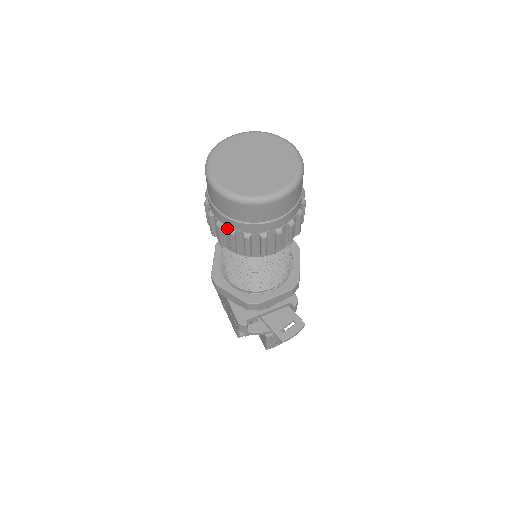
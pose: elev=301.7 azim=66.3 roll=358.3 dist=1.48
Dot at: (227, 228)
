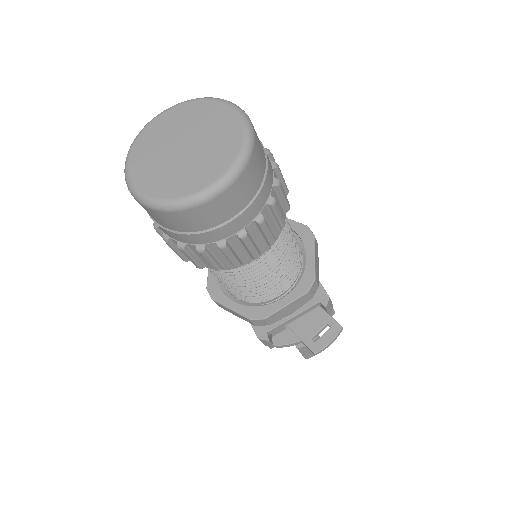
Dot at: (176, 242)
